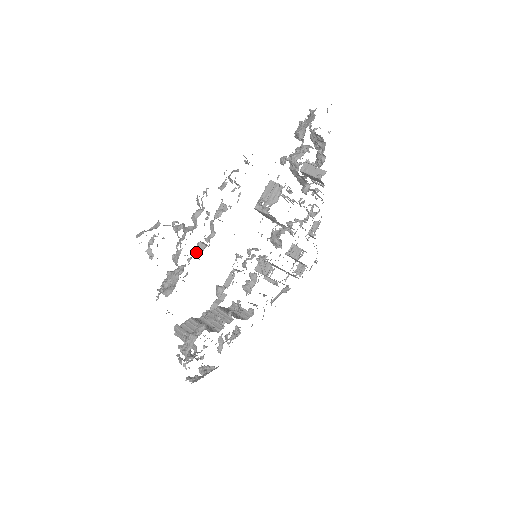
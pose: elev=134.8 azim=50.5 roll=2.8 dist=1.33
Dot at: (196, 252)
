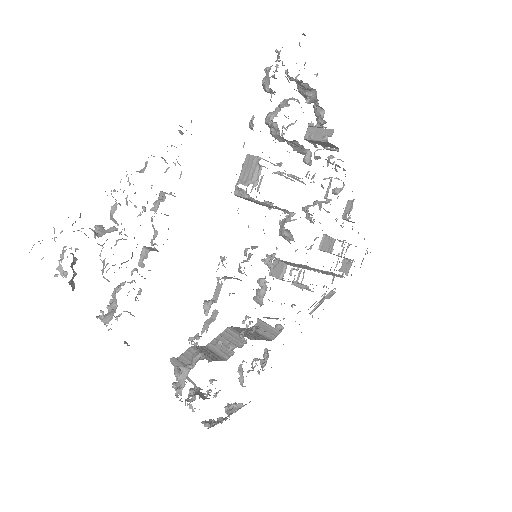
Dot at: (140, 261)
